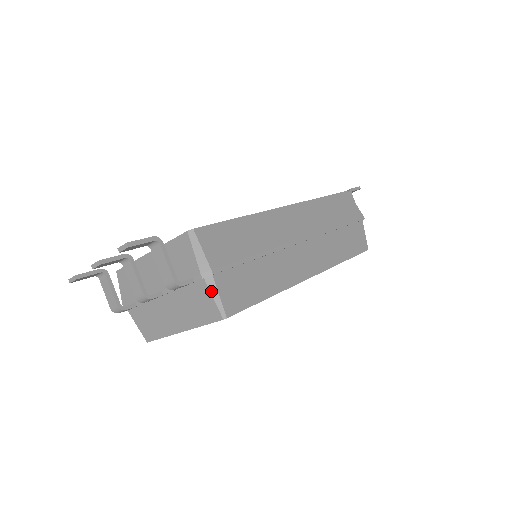
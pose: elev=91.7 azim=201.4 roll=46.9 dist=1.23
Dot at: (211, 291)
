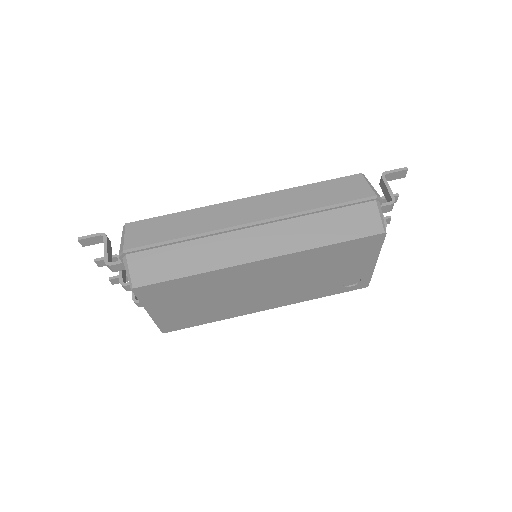
Dot at: (125, 268)
